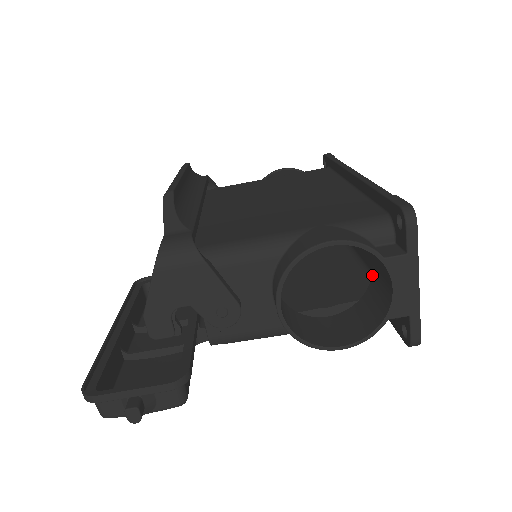
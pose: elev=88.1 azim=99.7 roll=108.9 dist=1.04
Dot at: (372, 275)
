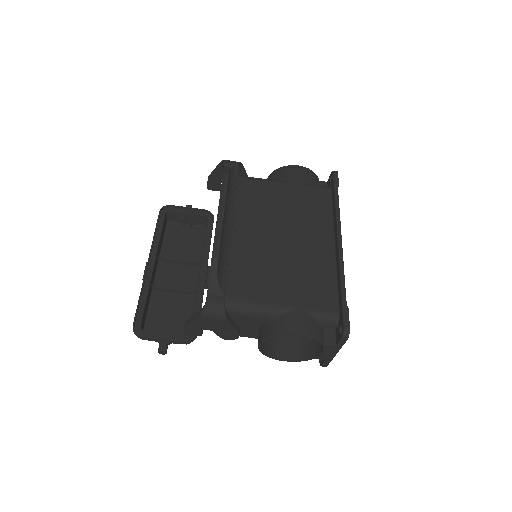
Dot at: occluded
